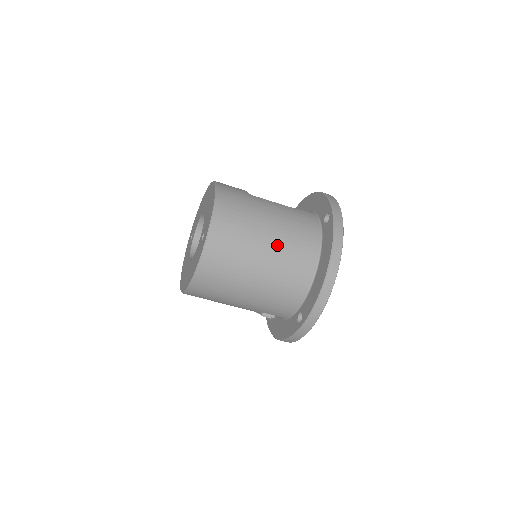
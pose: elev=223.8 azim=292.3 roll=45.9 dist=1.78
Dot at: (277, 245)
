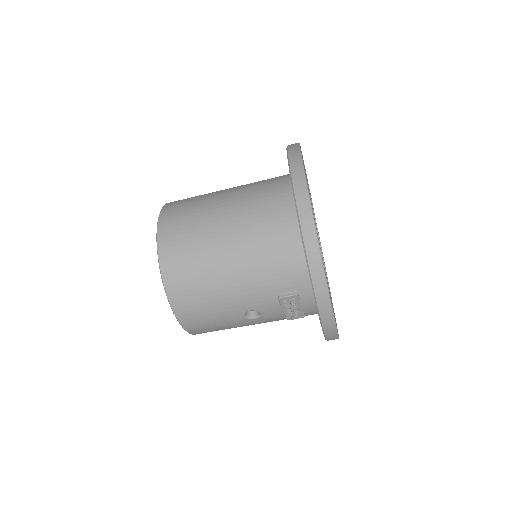
Dot at: (237, 199)
